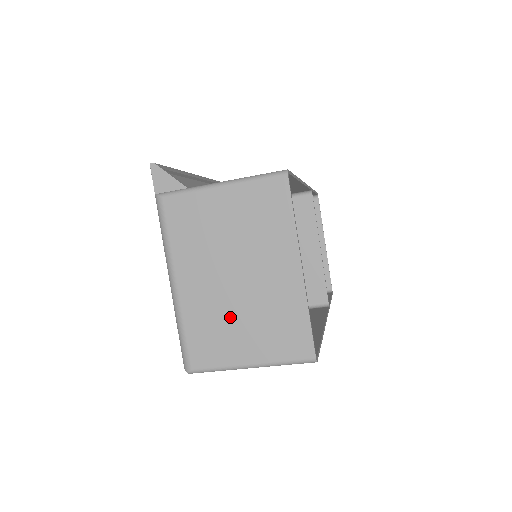
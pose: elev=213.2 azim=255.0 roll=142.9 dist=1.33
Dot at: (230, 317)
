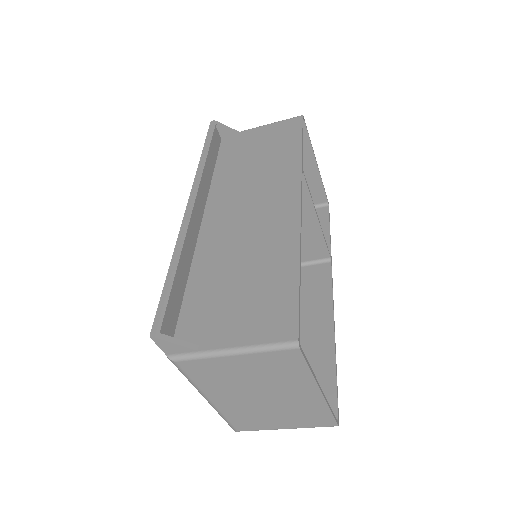
Dot at: (263, 413)
